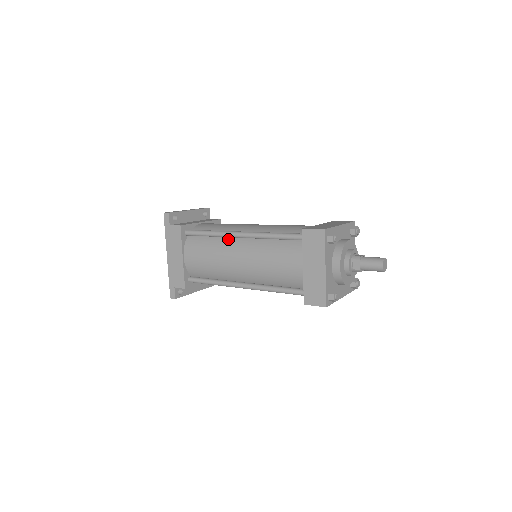
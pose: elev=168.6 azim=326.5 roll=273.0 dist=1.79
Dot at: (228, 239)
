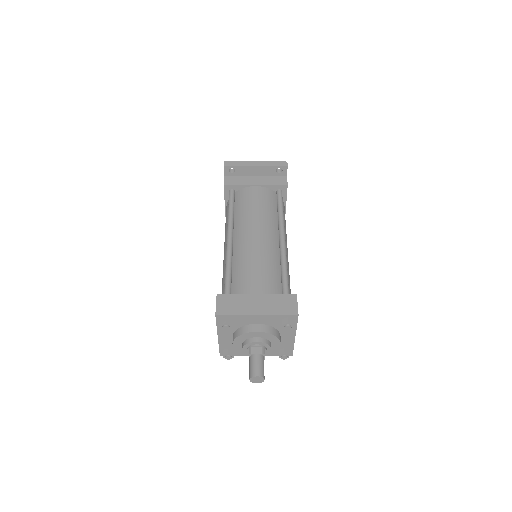
Dot at: occluded
